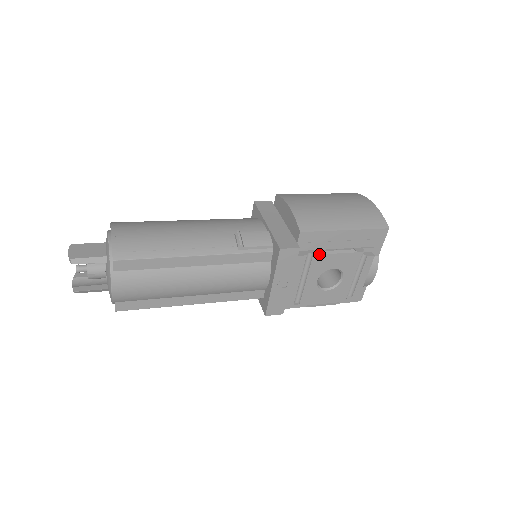
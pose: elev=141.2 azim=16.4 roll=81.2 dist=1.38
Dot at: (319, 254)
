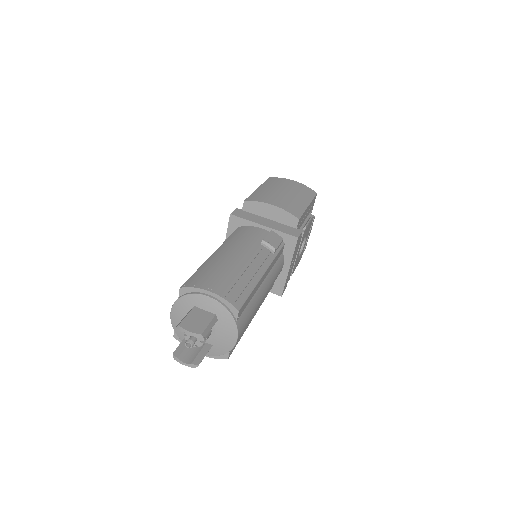
Dot at: (305, 230)
